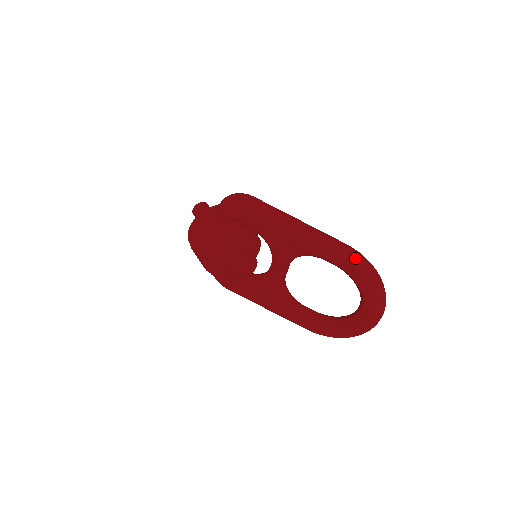
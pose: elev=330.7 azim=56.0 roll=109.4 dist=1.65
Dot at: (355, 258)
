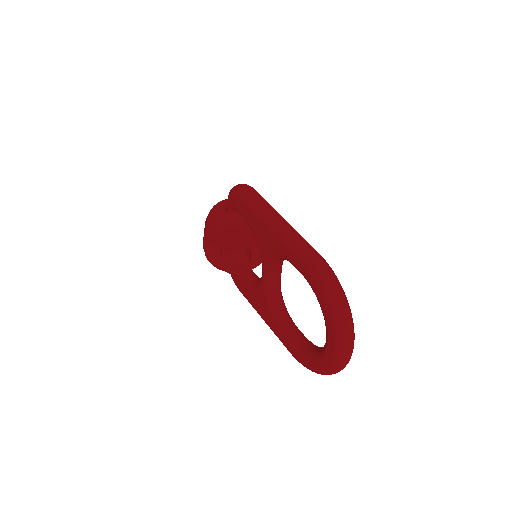
Dot at: (316, 268)
